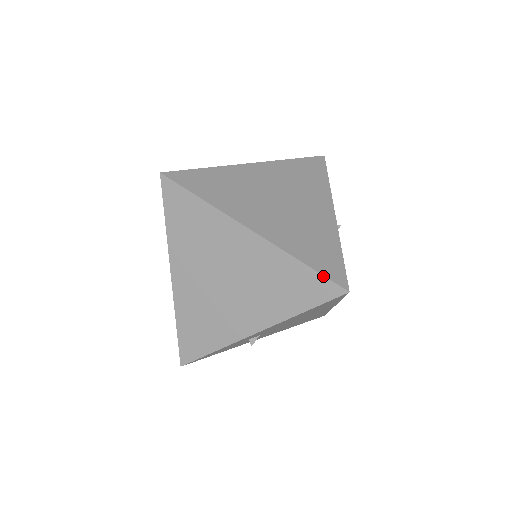
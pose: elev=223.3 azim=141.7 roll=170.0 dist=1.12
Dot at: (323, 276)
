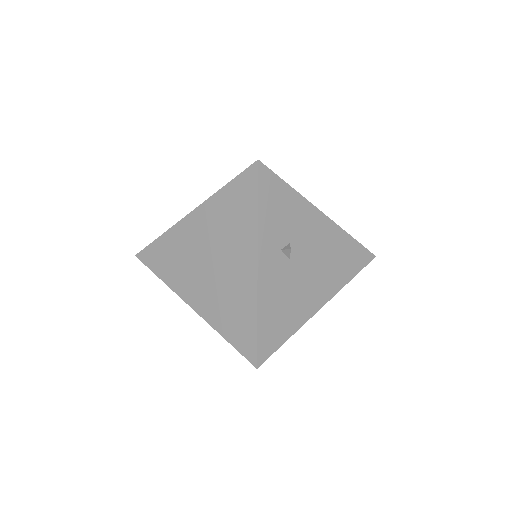
Dot at: (239, 352)
